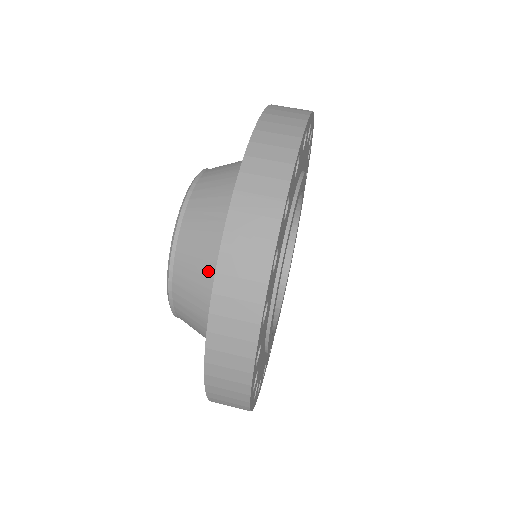
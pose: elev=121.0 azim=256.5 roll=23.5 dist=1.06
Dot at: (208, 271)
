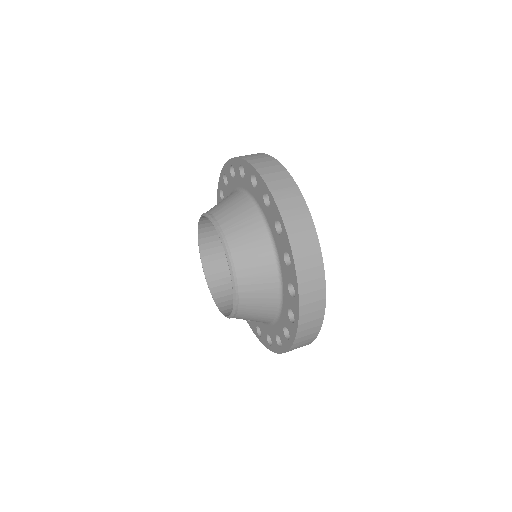
Dot at: (262, 254)
